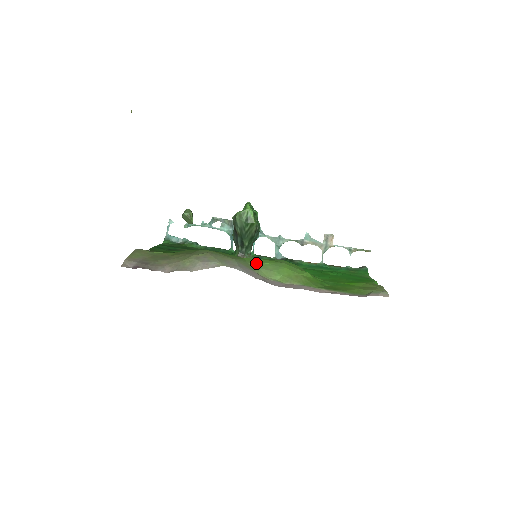
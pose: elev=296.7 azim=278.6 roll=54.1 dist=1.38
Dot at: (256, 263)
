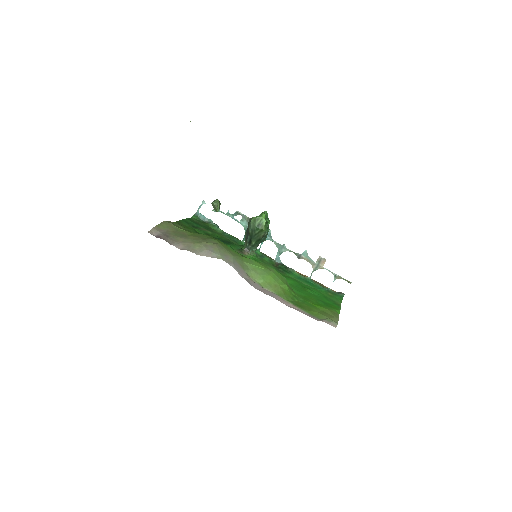
Dot at: (249, 264)
